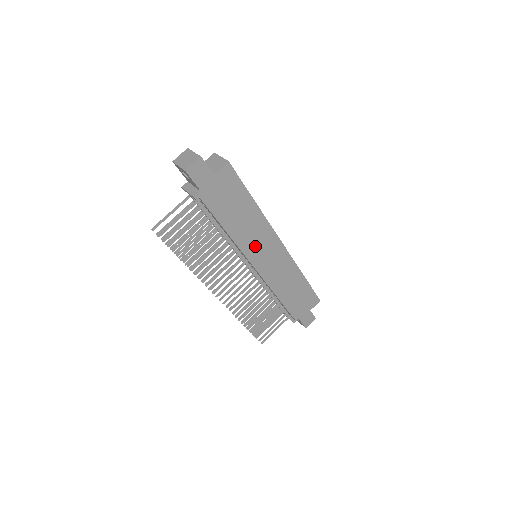
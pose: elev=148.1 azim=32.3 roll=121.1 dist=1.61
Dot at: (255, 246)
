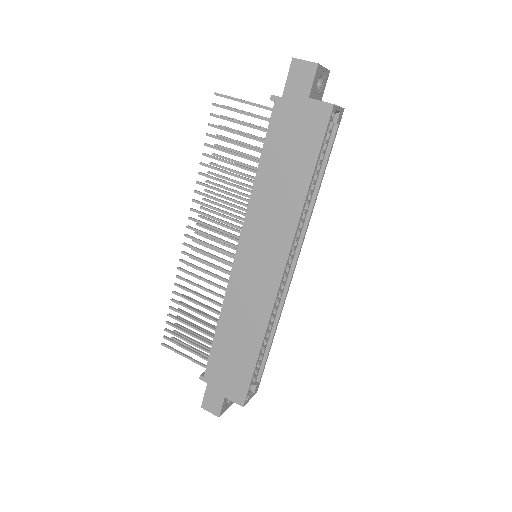
Dot at: (261, 231)
